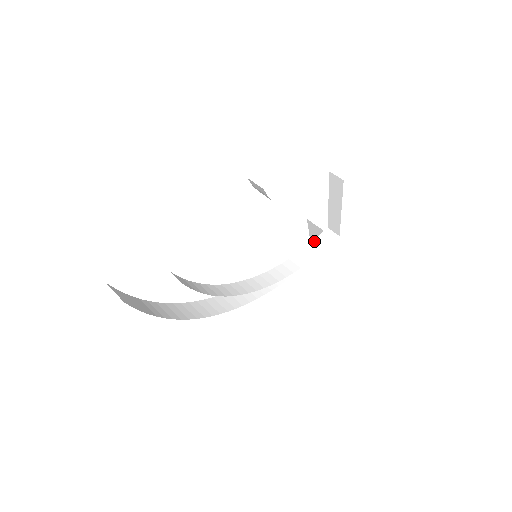
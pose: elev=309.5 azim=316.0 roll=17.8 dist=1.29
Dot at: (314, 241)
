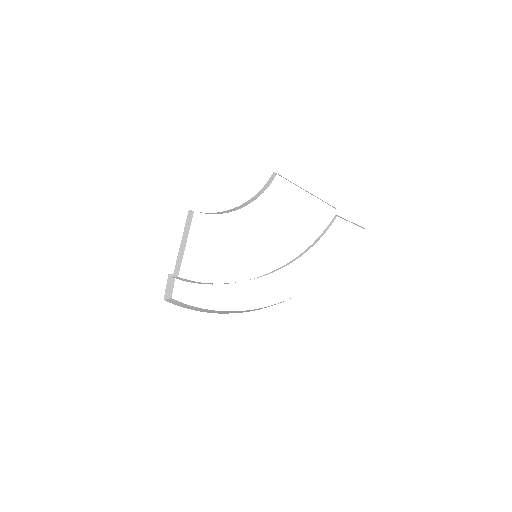
Dot at: occluded
